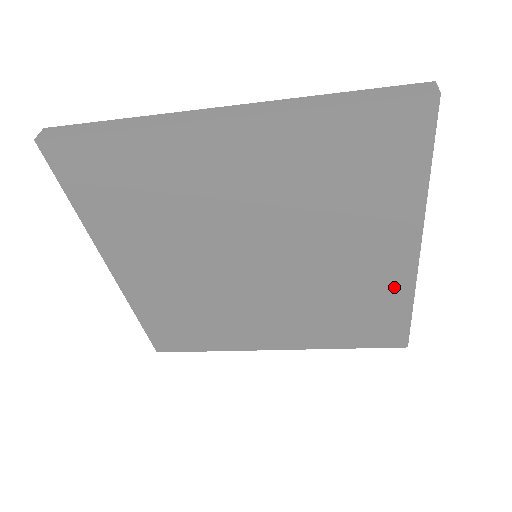
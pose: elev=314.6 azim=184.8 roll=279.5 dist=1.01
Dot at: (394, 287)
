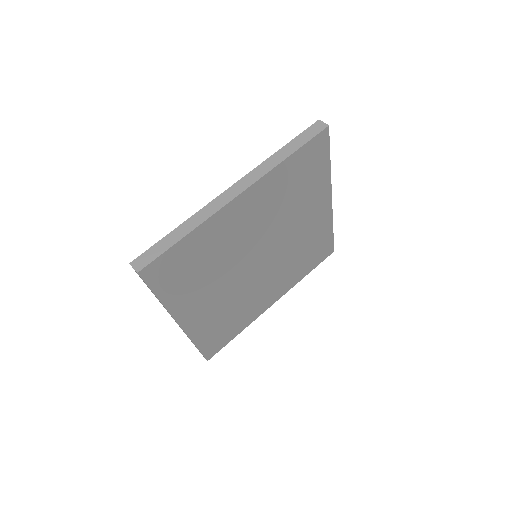
Dot at: (324, 224)
